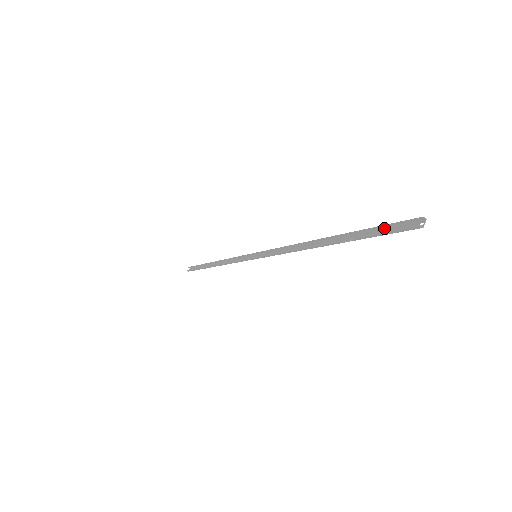
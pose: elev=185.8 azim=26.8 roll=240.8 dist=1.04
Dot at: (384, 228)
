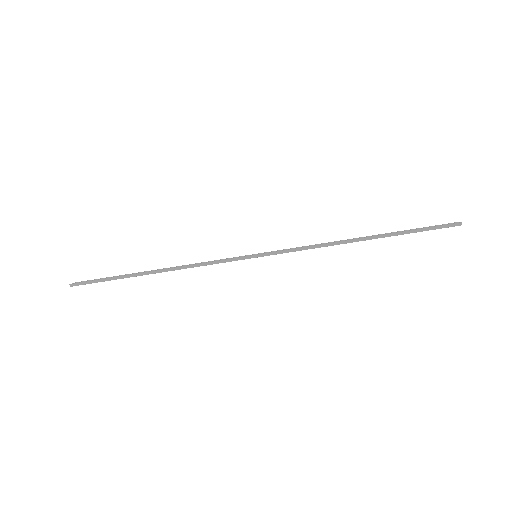
Dot at: (426, 229)
